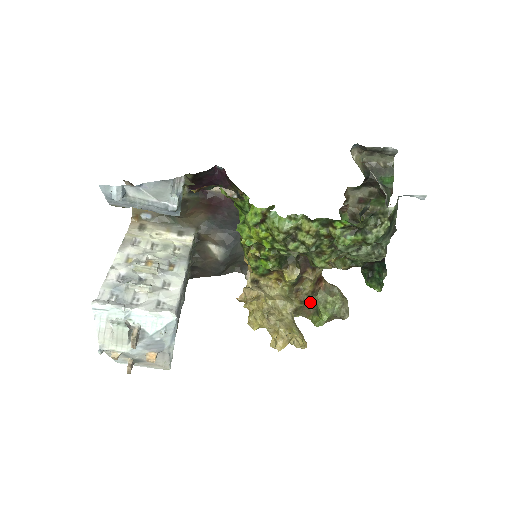
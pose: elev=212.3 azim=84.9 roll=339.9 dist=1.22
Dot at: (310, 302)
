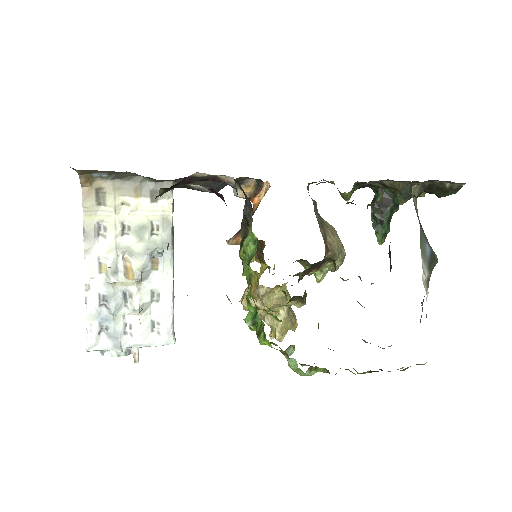
Dot at: occluded
